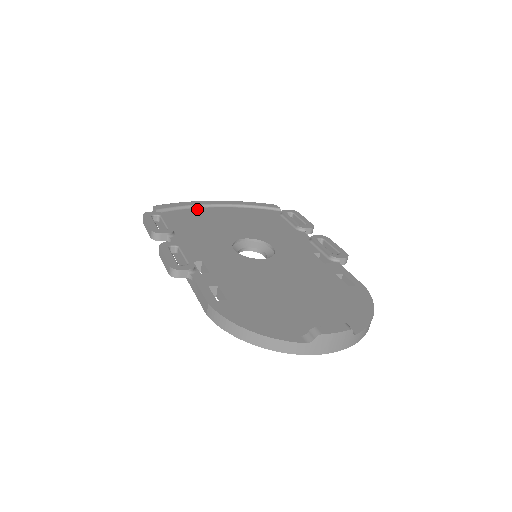
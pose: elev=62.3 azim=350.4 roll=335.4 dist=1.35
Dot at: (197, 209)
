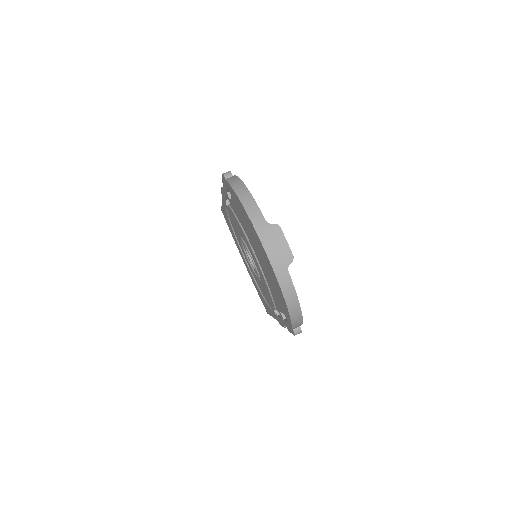
Dot at: occluded
